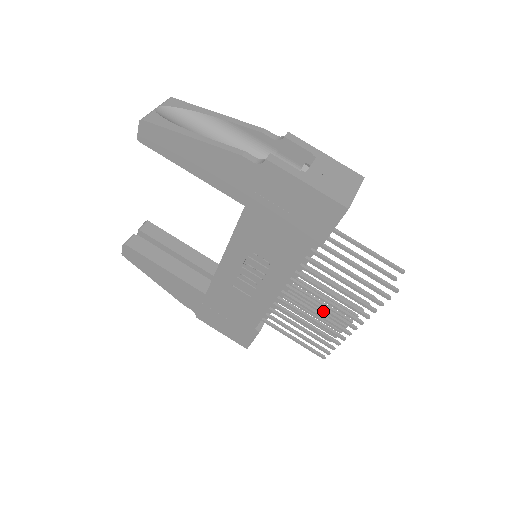
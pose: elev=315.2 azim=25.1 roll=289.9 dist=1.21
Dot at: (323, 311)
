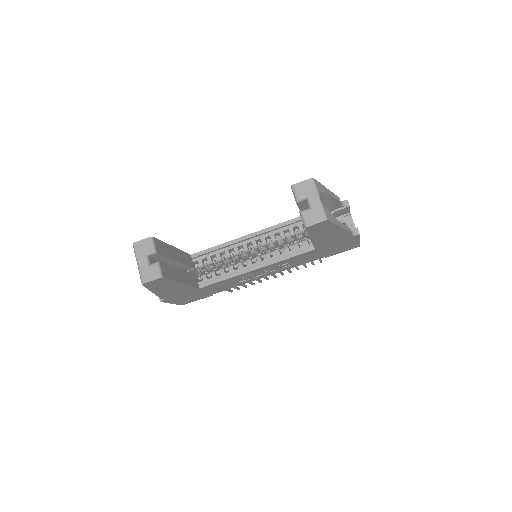
Dot at: occluded
